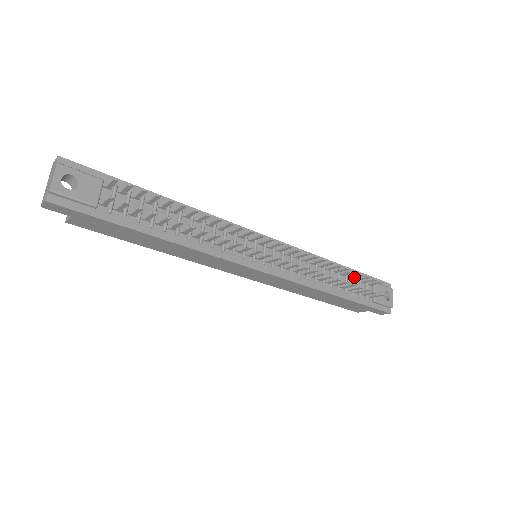
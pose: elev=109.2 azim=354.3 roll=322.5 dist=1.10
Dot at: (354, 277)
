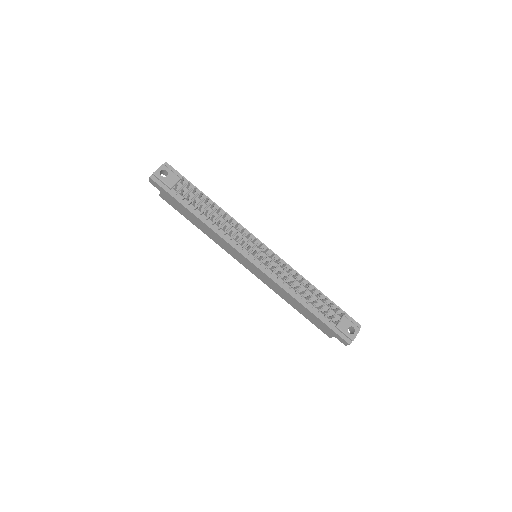
Dot at: (326, 302)
